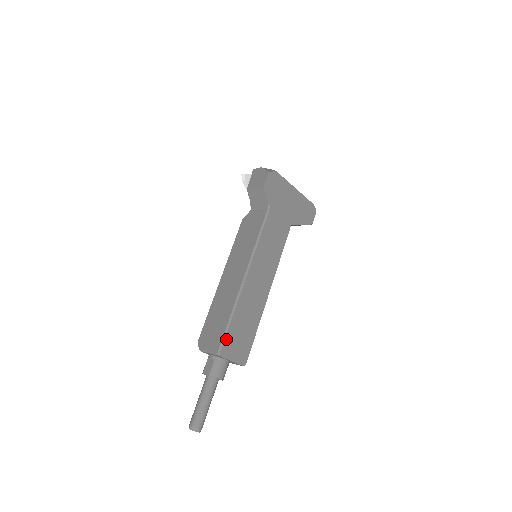
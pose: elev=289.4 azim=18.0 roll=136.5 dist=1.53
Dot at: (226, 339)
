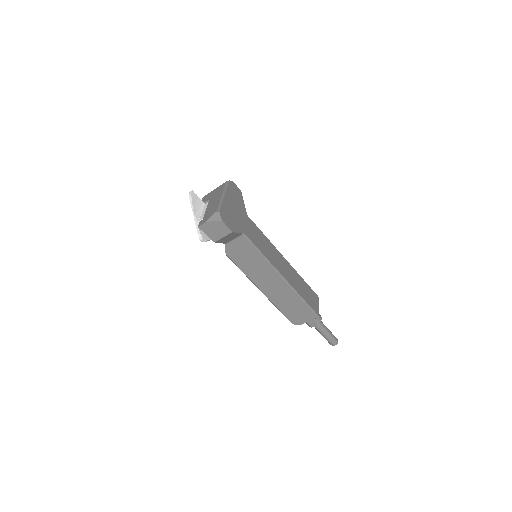
Dot at: (312, 308)
